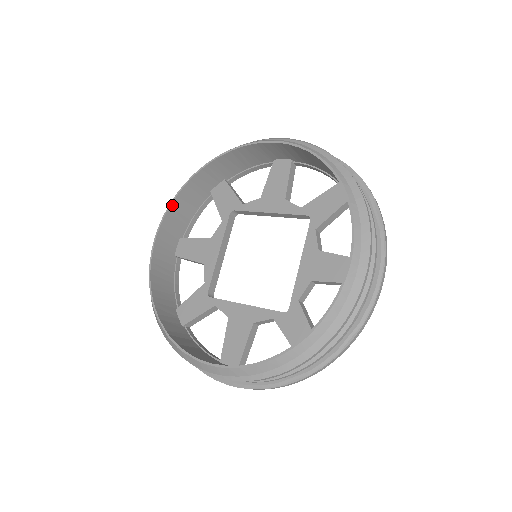
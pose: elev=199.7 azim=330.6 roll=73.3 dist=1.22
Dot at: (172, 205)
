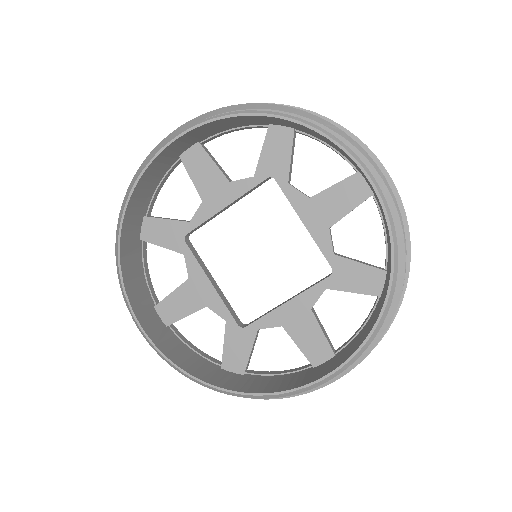
Dot at: (215, 121)
